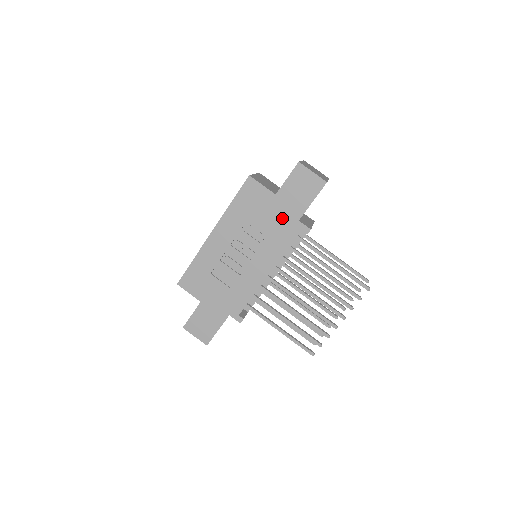
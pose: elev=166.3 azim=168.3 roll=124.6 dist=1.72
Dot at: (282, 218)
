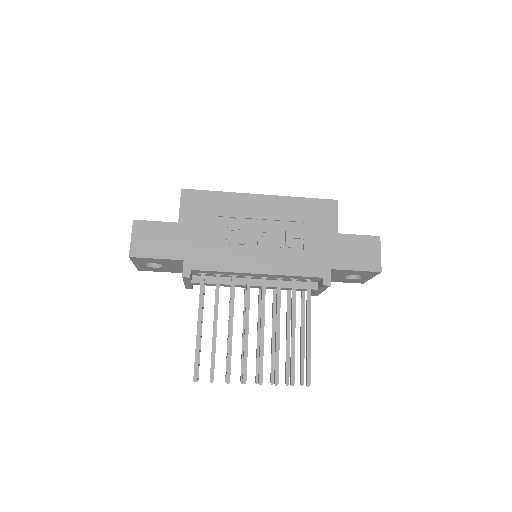
Dot at: (322, 252)
